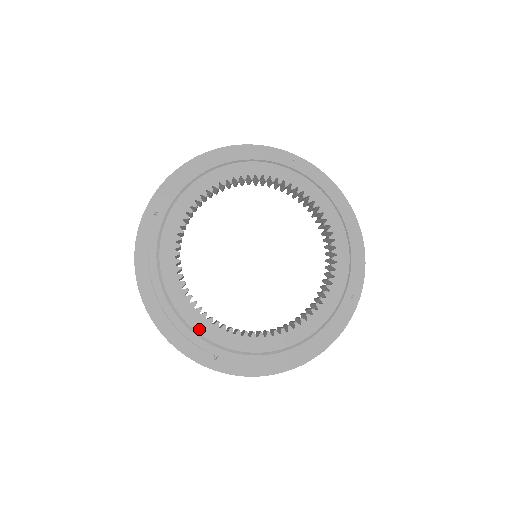
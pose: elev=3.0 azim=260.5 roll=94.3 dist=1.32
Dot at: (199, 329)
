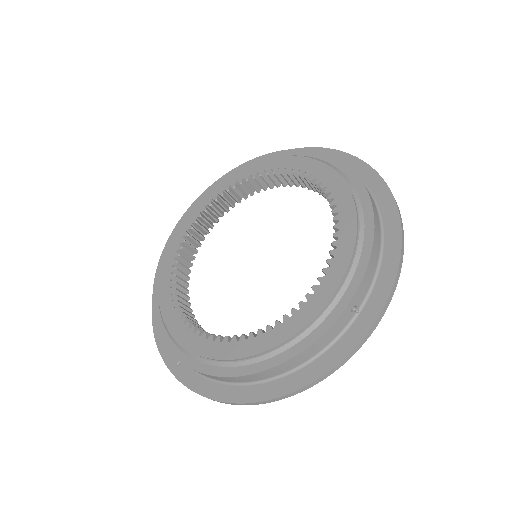
Dot at: (167, 322)
